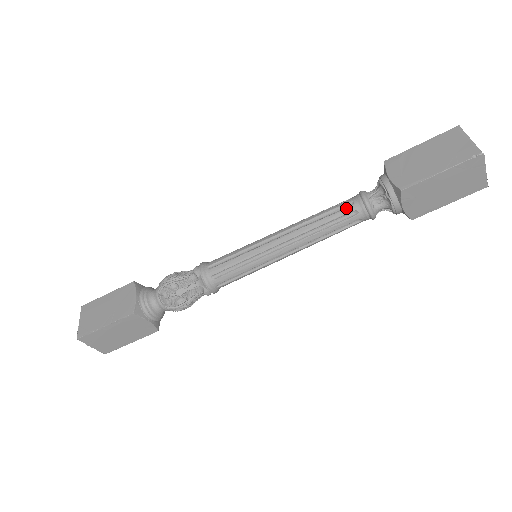
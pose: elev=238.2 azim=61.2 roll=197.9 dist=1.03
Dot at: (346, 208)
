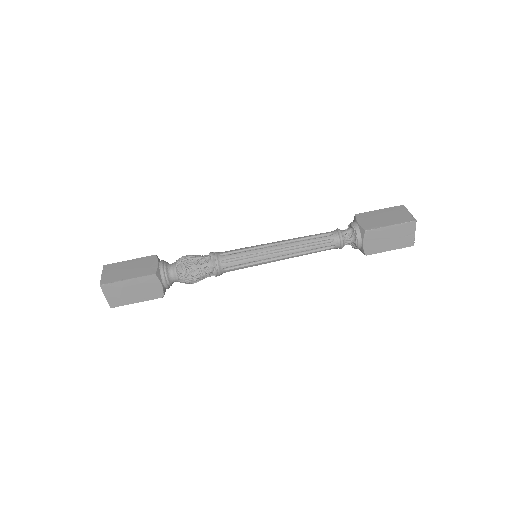
Dot at: occluded
